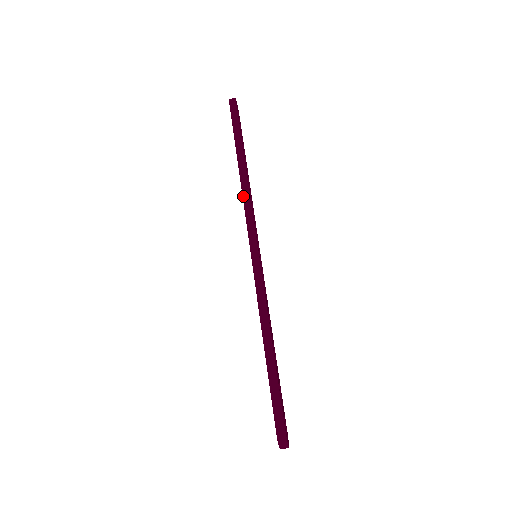
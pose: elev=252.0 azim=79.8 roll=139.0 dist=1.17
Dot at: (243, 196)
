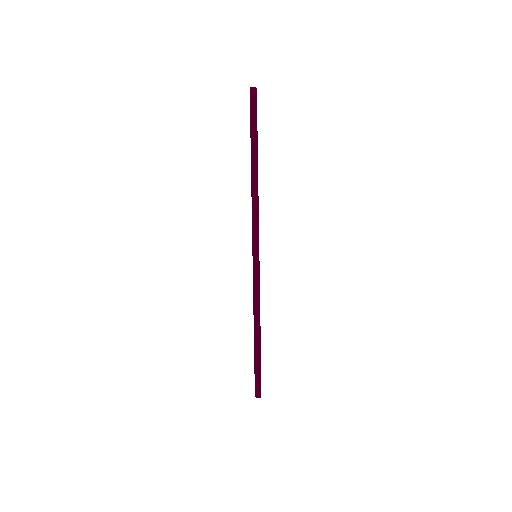
Dot at: (252, 205)
